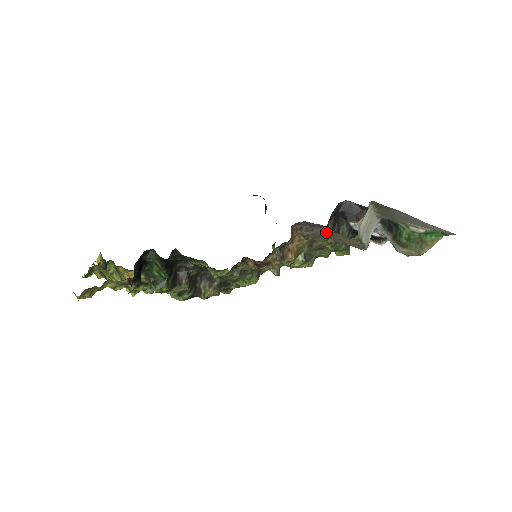
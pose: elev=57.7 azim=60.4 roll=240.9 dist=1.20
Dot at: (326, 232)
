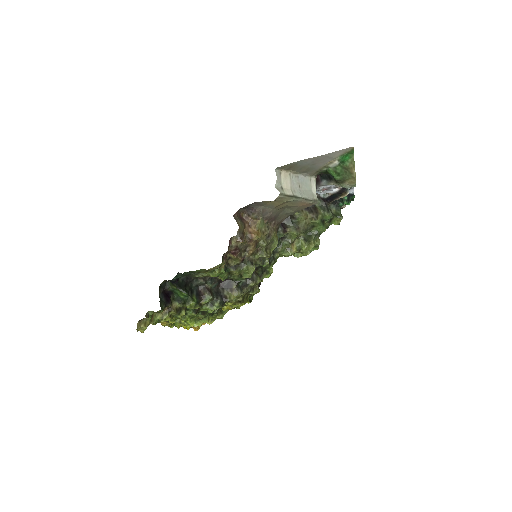
Dot at: (265, 206)
